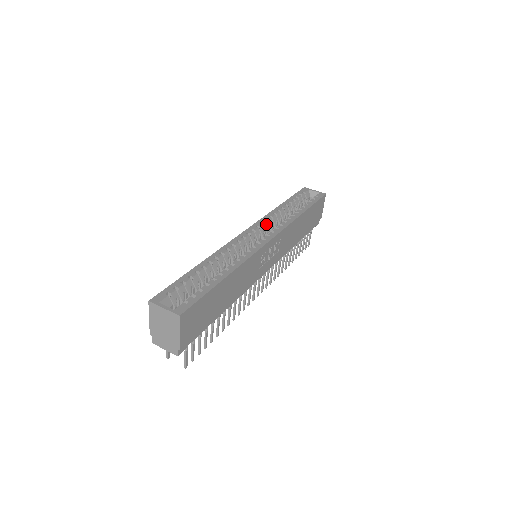
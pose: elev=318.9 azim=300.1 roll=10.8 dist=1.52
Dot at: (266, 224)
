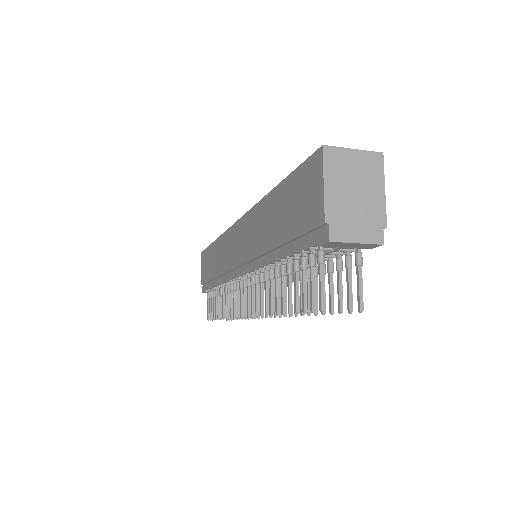
Dot at: occluded
